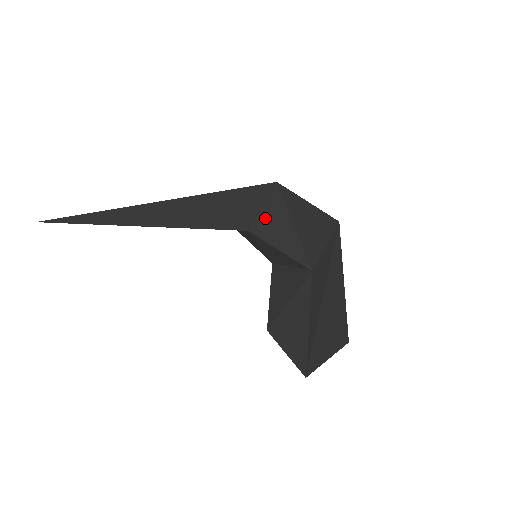
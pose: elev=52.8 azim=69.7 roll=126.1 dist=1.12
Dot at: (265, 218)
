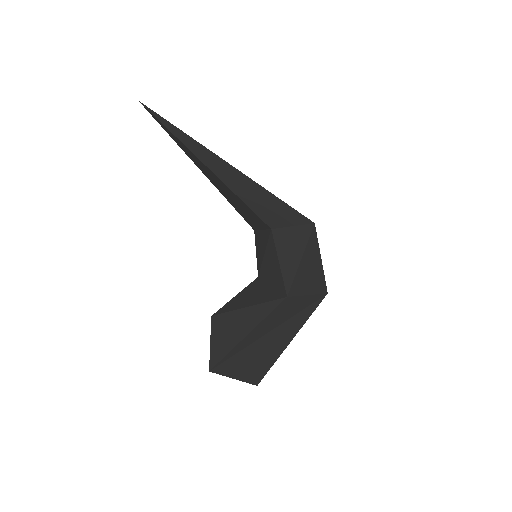
Dot at: (288, 234)
